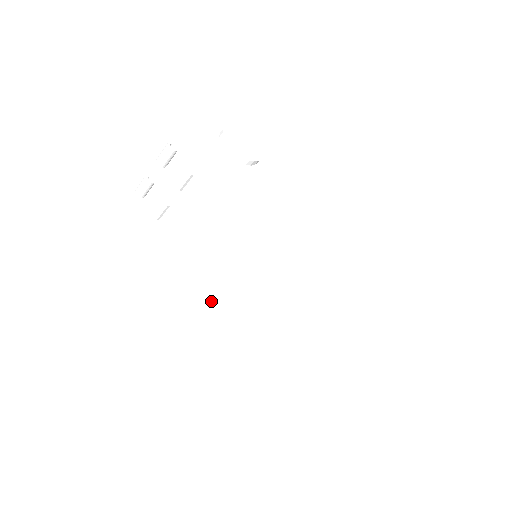
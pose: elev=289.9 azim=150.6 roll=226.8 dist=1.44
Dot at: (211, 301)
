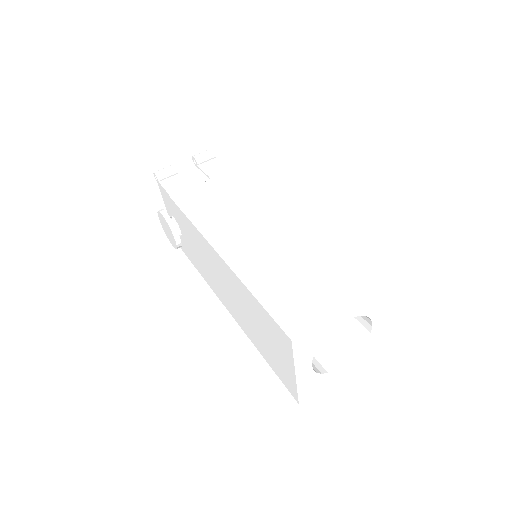
Dot at: (227, 247)
